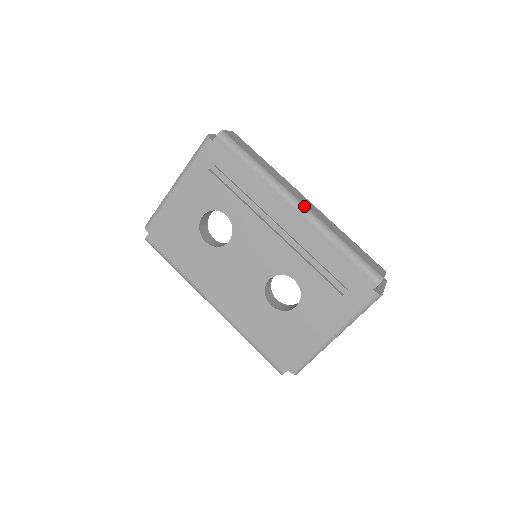
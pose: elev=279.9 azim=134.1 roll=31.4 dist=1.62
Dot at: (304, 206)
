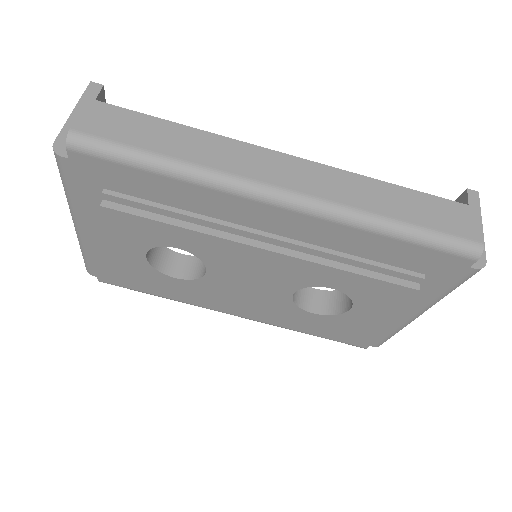
Dot at: (293, 195)
